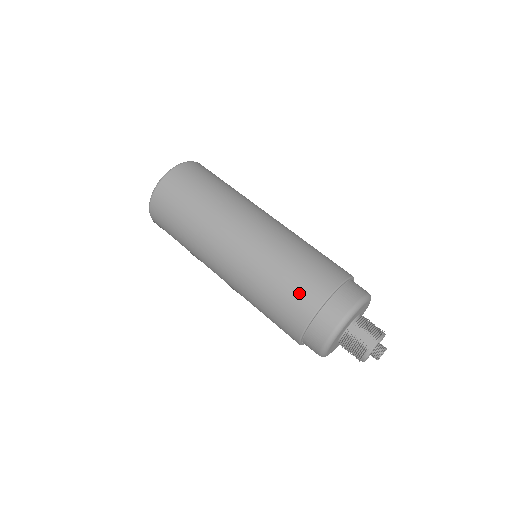
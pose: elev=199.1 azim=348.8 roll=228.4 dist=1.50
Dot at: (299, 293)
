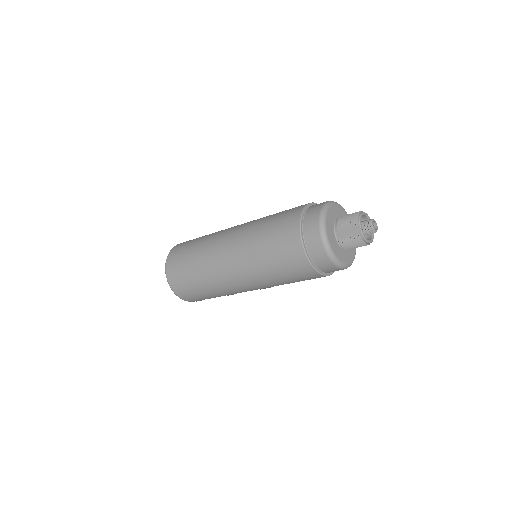
Dot at: (286, 255)
